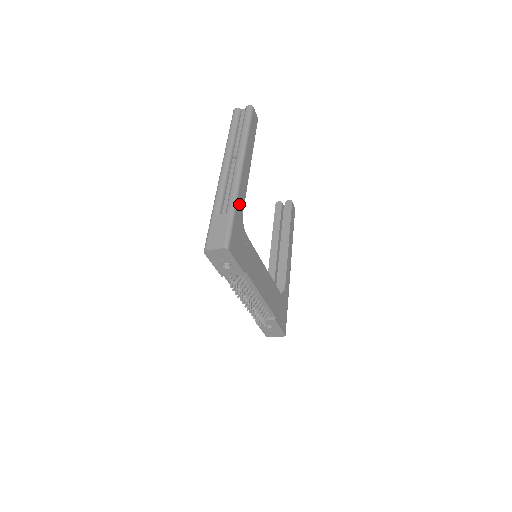
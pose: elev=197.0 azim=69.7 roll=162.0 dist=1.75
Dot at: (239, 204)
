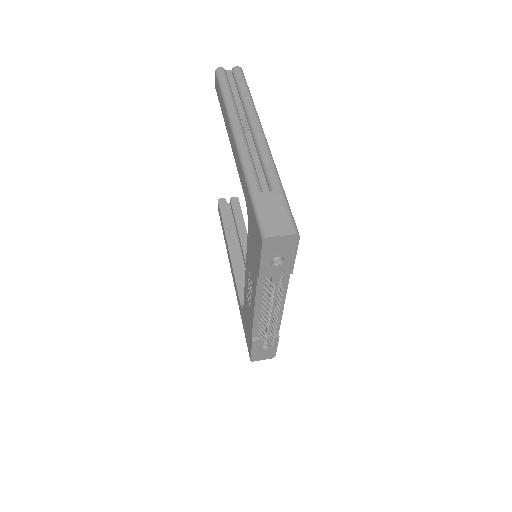
Dot at: occluded
